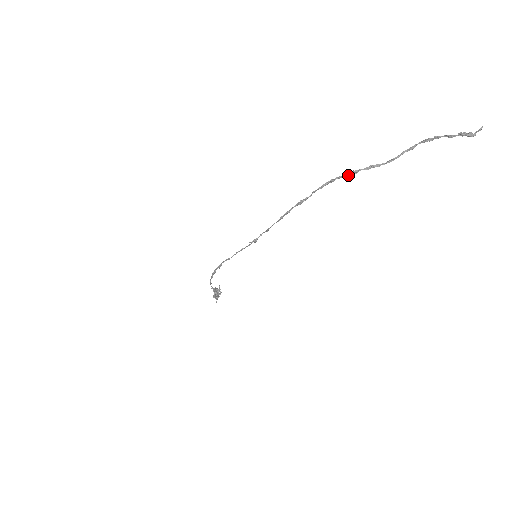
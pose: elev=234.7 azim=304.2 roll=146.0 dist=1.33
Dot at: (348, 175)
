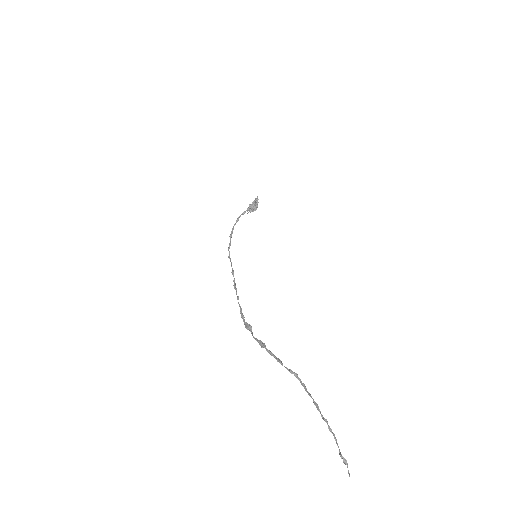
Dot at: (275, 356)
